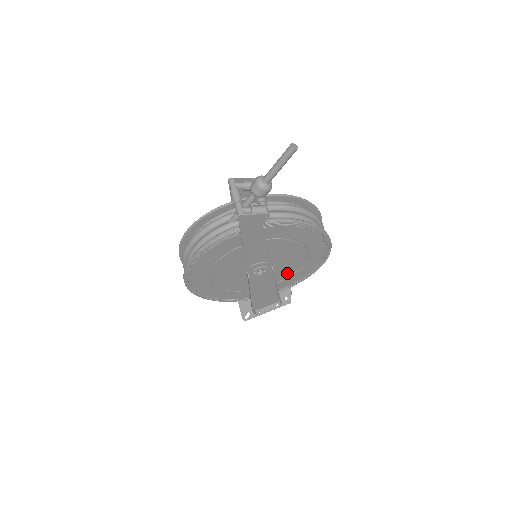
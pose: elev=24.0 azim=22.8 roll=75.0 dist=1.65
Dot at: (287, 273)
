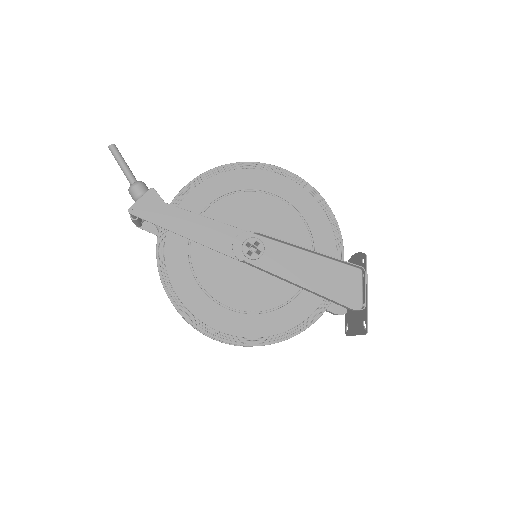
Dot at: (299, 233)
